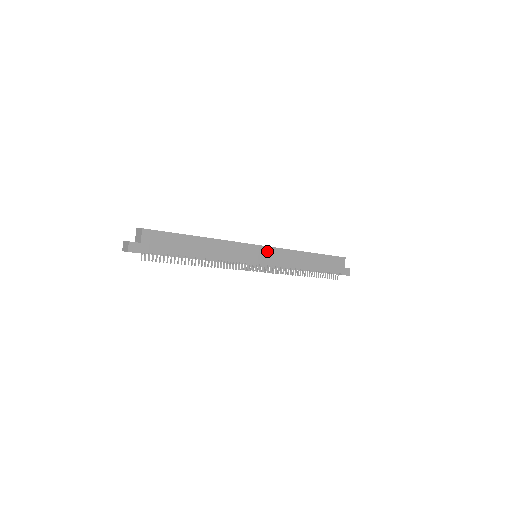
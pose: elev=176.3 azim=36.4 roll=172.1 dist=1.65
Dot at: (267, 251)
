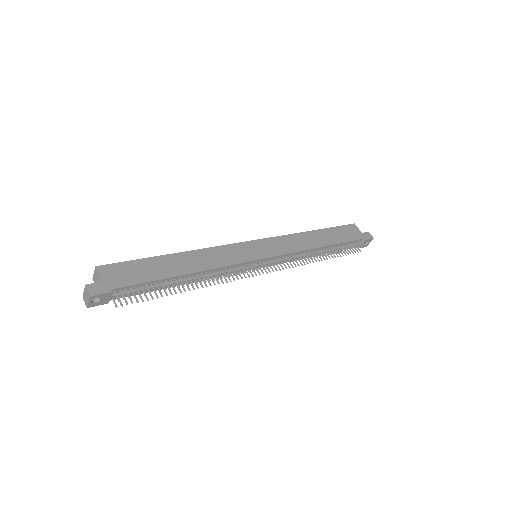
Dot at: (264, 244)
